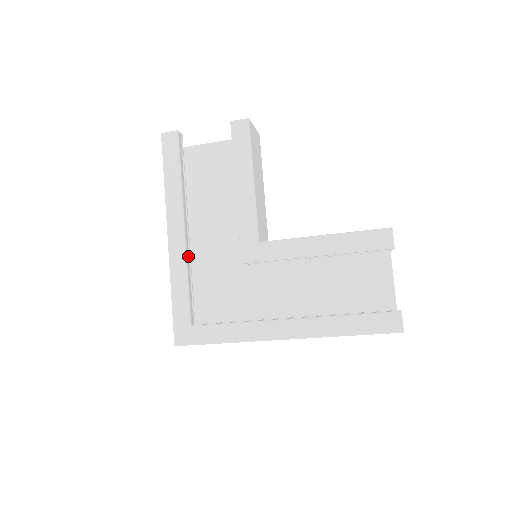
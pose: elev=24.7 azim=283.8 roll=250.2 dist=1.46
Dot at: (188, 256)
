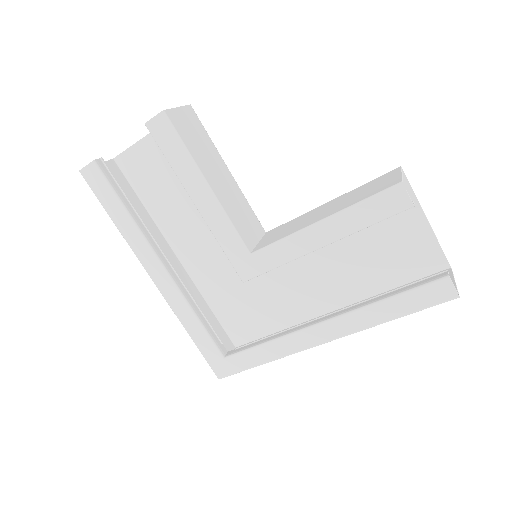
Dot at: (184, 291)
